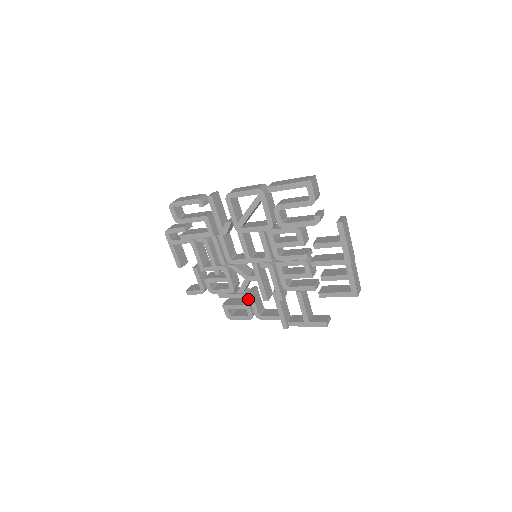
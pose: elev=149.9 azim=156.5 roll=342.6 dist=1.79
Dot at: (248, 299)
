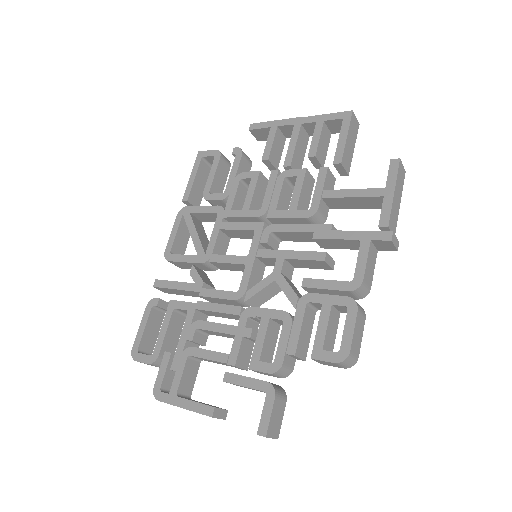
Dot at: (315, 295)
